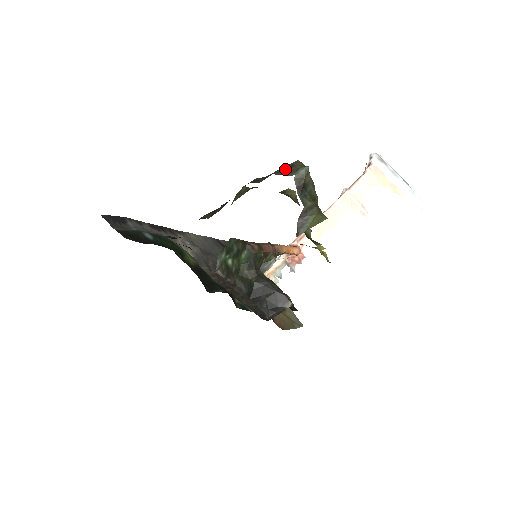
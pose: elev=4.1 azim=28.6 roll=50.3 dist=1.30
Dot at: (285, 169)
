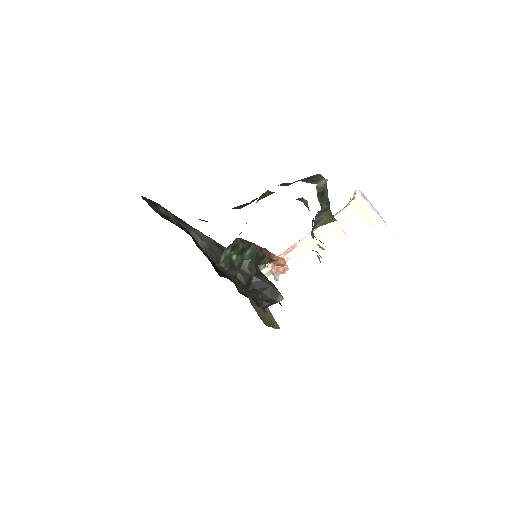
Dot at: (309, 178)
